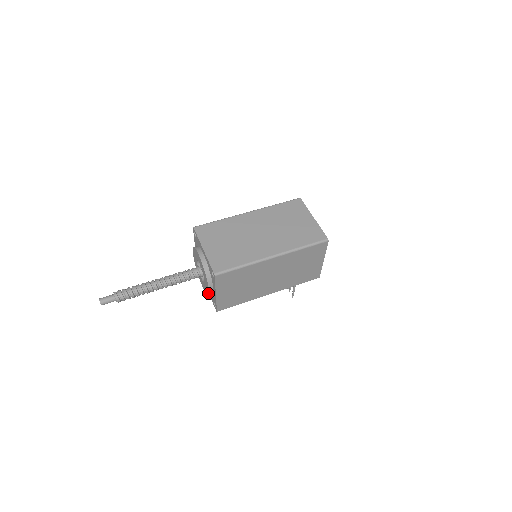
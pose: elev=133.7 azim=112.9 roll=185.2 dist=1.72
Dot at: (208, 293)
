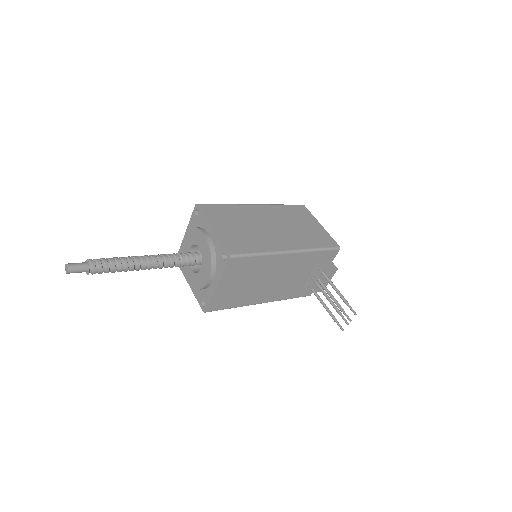
Dot at: (207, 245)
